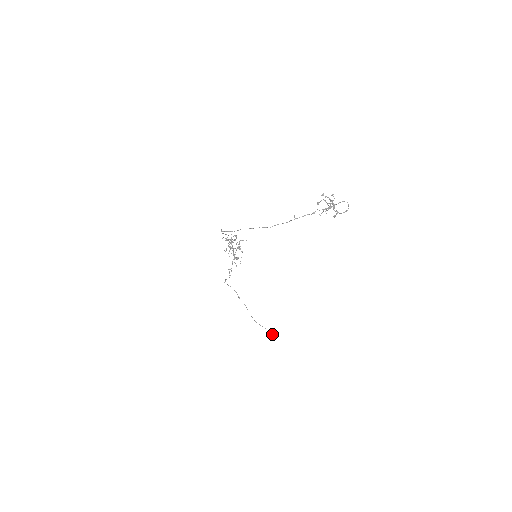
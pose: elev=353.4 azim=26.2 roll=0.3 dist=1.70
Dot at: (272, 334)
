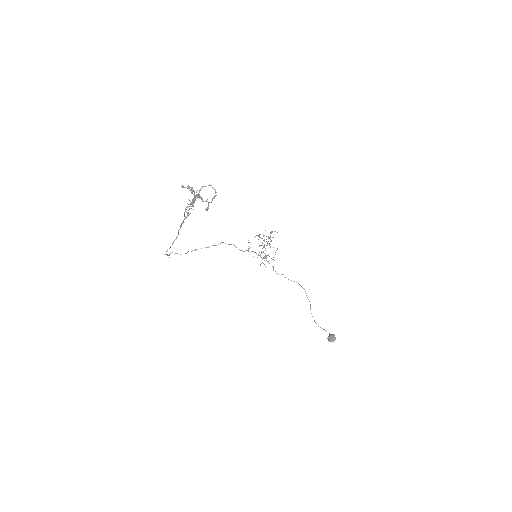
Dot at: (329, 336)
